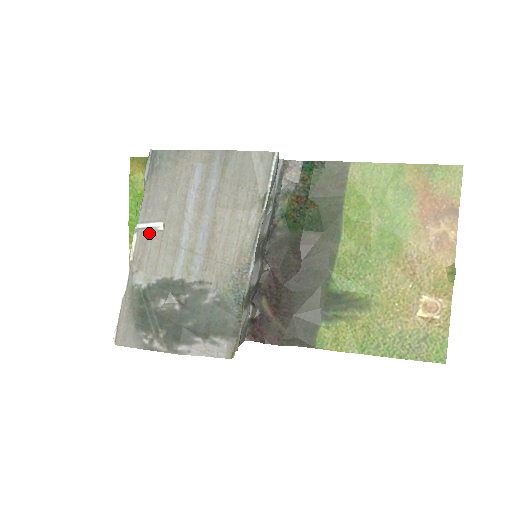
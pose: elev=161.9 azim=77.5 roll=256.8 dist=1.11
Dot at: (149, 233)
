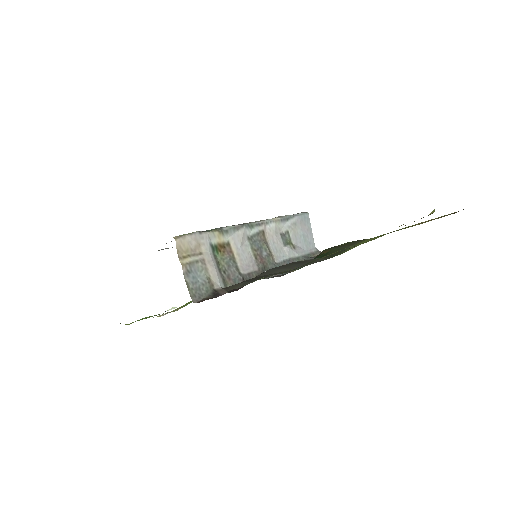
Dot at: occluded
